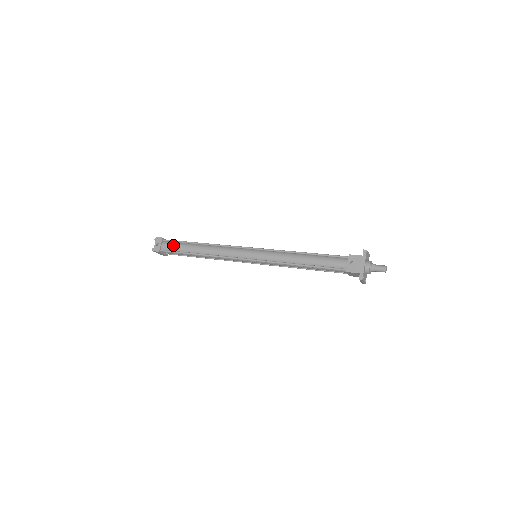
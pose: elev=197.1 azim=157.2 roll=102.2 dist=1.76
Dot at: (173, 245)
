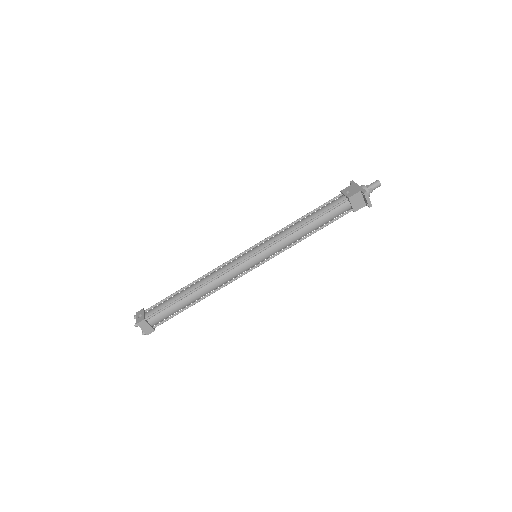
Dot at: (159, 305)
